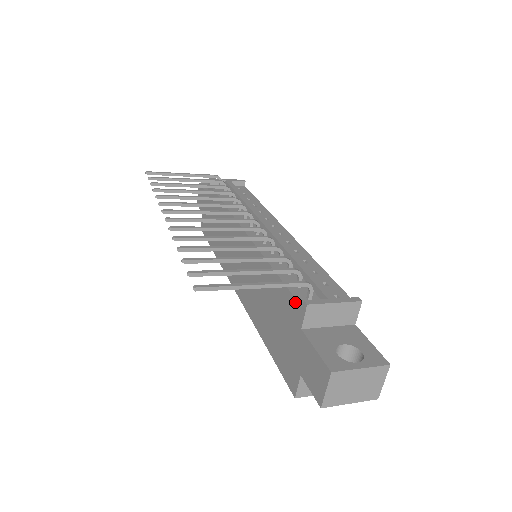
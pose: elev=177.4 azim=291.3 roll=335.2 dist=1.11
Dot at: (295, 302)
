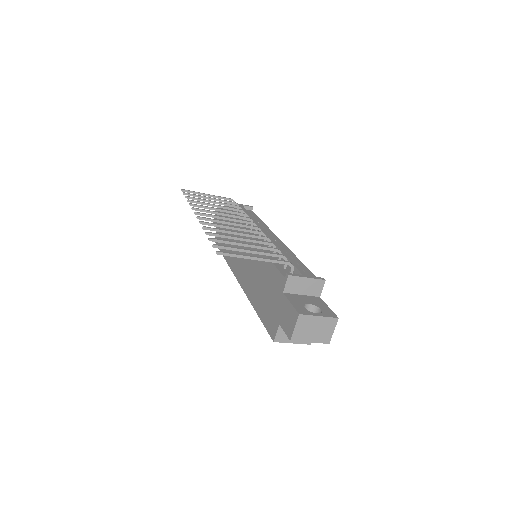
Dot at: (281, 276)
